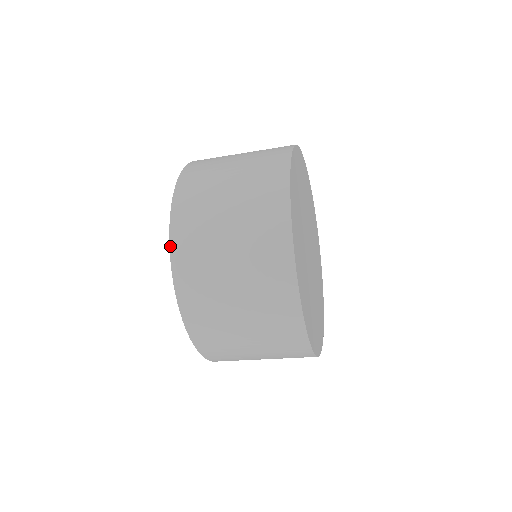
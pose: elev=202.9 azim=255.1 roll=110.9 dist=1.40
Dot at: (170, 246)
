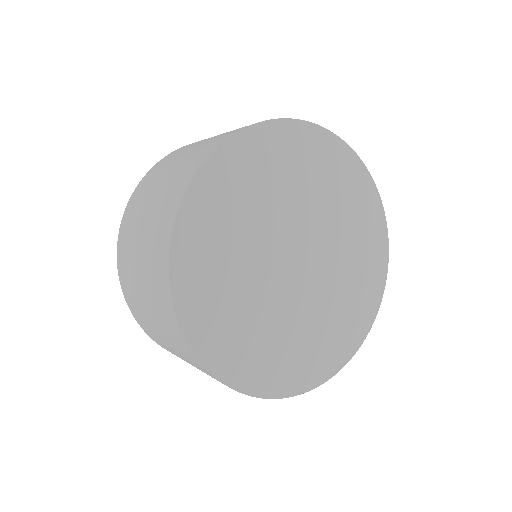
Dot at: occluded
